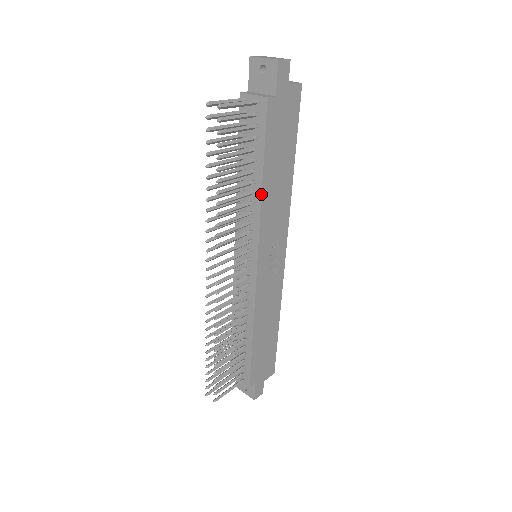
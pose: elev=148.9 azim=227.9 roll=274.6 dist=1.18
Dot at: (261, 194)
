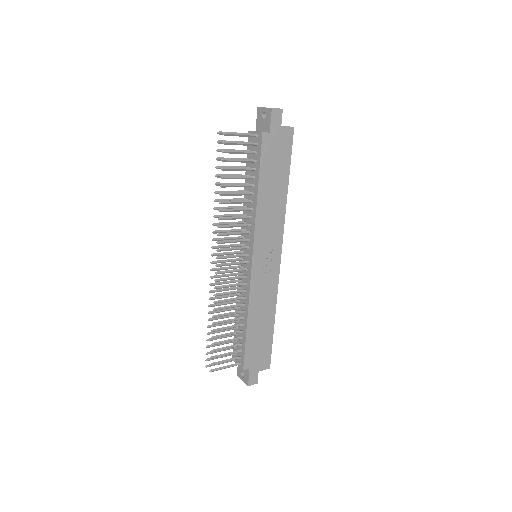
Dot at: (256, 202)
